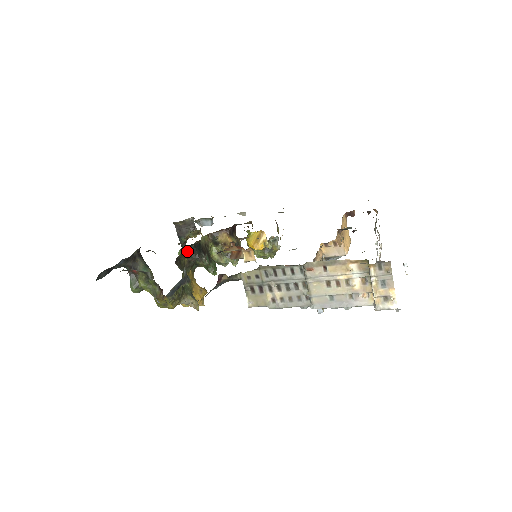
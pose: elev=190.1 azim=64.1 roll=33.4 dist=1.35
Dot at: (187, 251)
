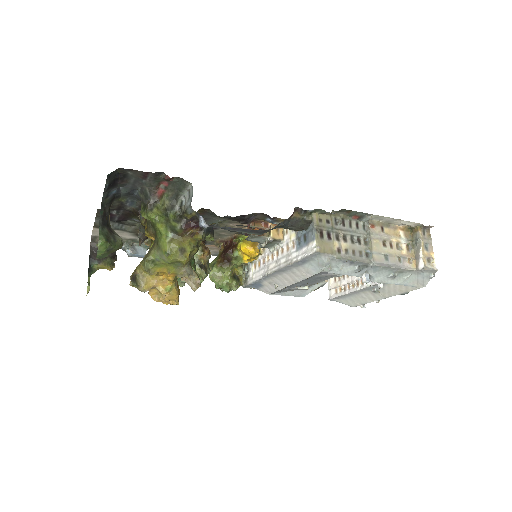
Dot at: occluded
